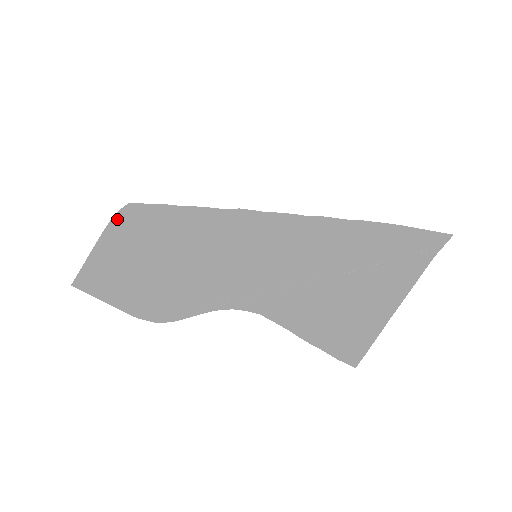
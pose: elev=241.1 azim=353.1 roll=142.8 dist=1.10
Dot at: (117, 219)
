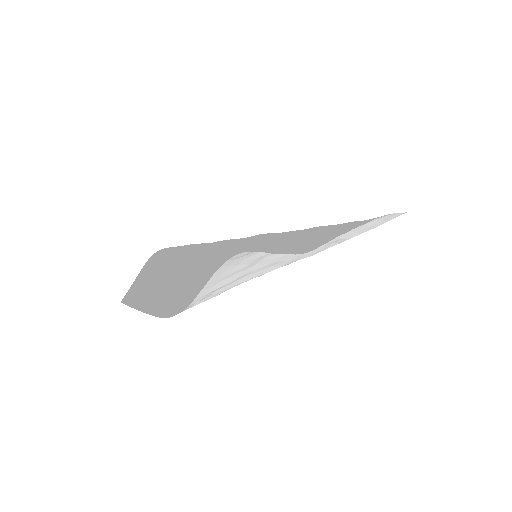
Dot at: (155, 256)
